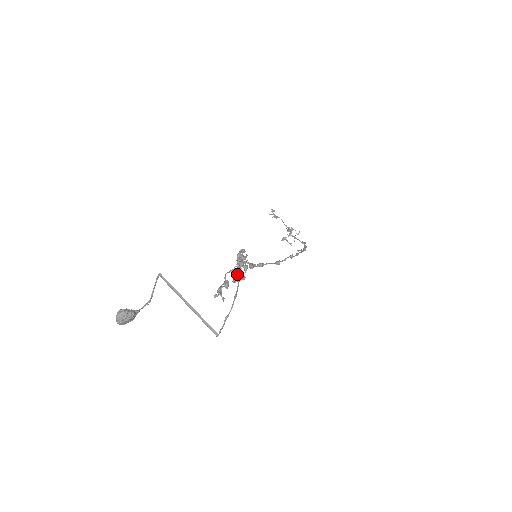
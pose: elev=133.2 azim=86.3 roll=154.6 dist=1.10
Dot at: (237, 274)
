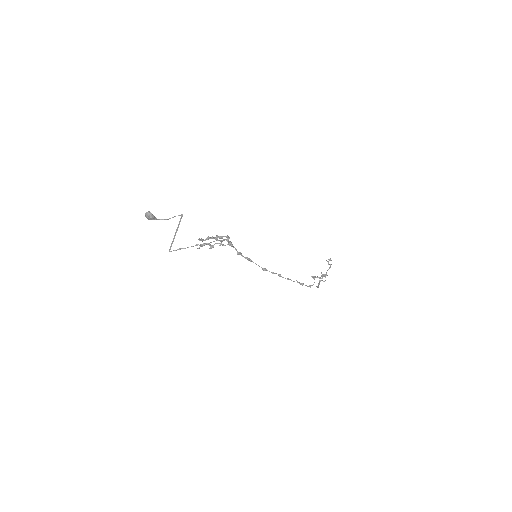
Dot at: (206, 239)
